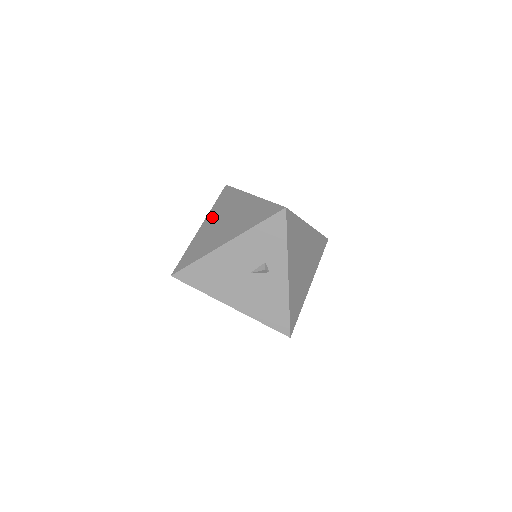
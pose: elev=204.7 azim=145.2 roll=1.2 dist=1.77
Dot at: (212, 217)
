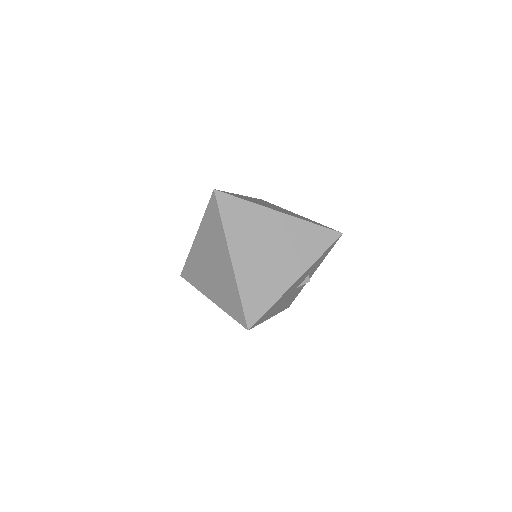
Dot at: (240, 245)
